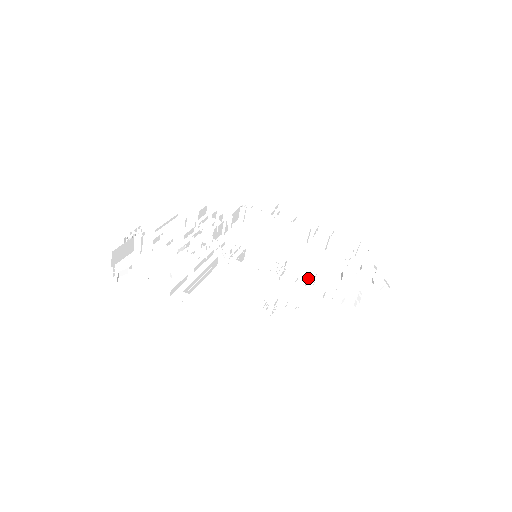
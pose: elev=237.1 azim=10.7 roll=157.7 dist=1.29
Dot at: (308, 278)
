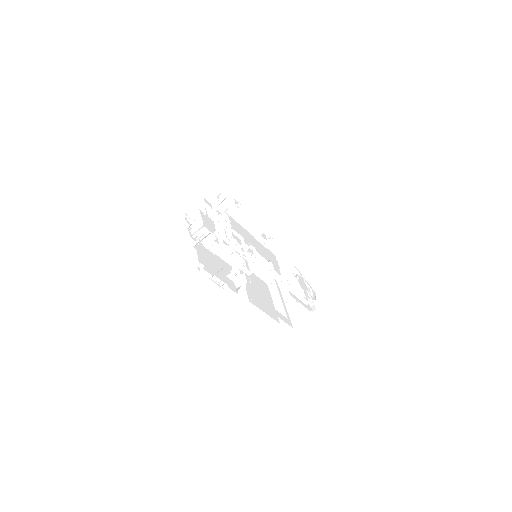
Dot at: (288, 281)
